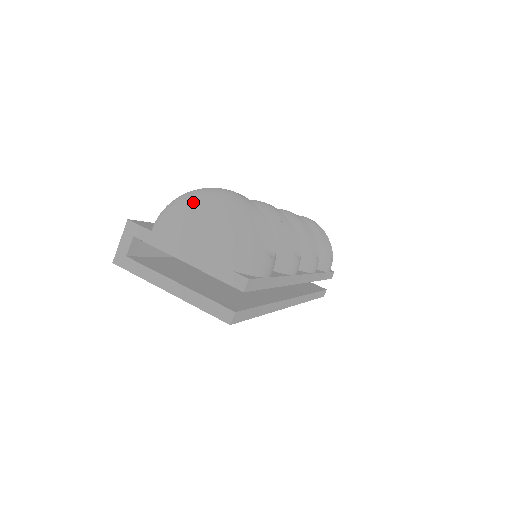
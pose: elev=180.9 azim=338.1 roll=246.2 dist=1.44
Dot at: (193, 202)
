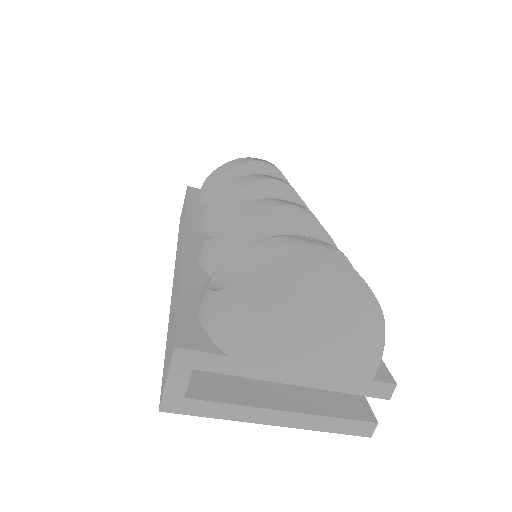
Dot at: (301, 304)
